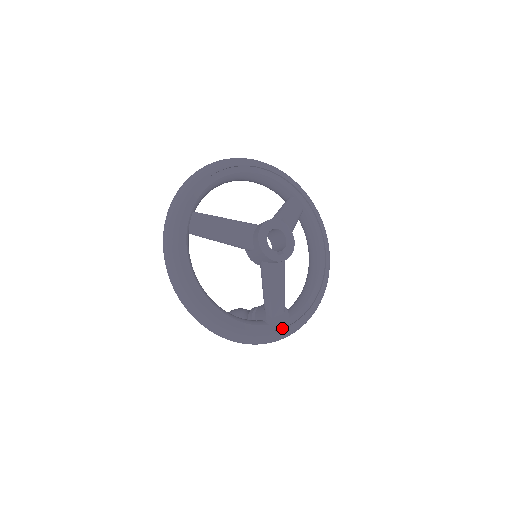
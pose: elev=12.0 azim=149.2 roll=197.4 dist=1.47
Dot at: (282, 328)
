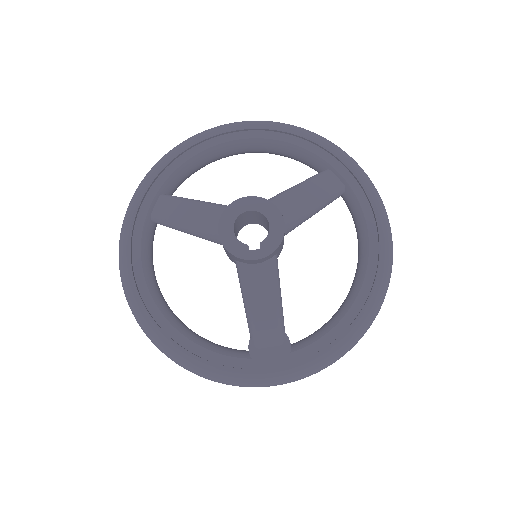
Dot at: (273, 367)
